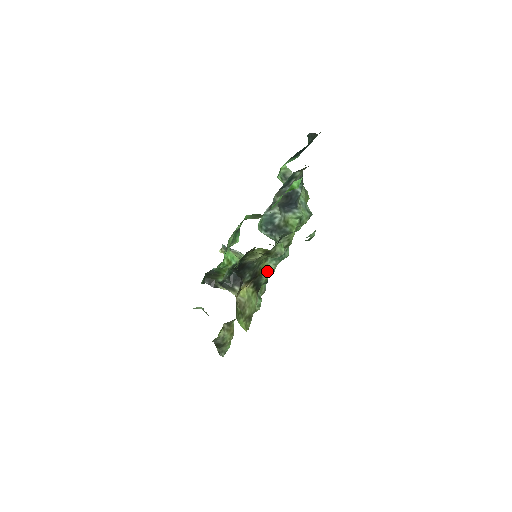
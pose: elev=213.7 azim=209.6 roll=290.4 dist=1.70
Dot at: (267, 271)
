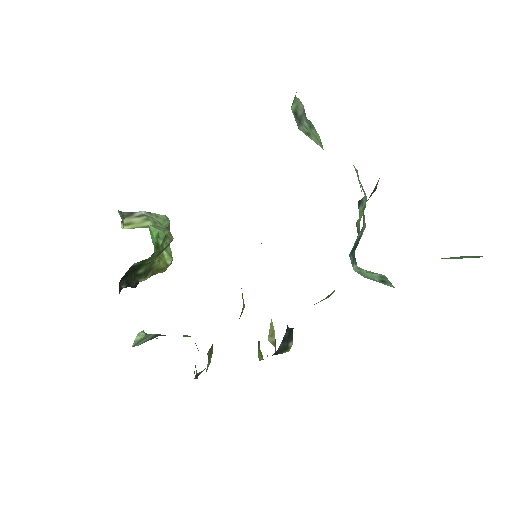
Dot at: occluded
